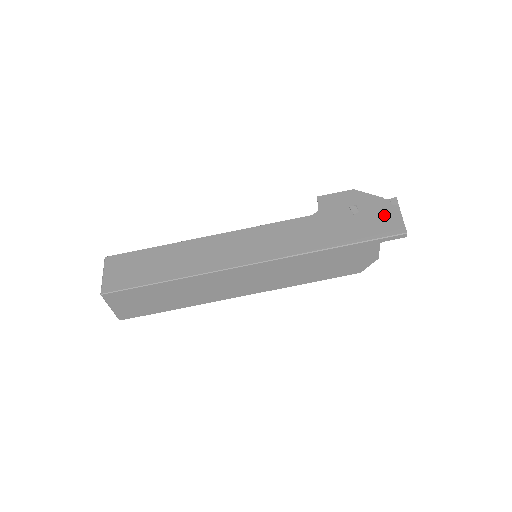
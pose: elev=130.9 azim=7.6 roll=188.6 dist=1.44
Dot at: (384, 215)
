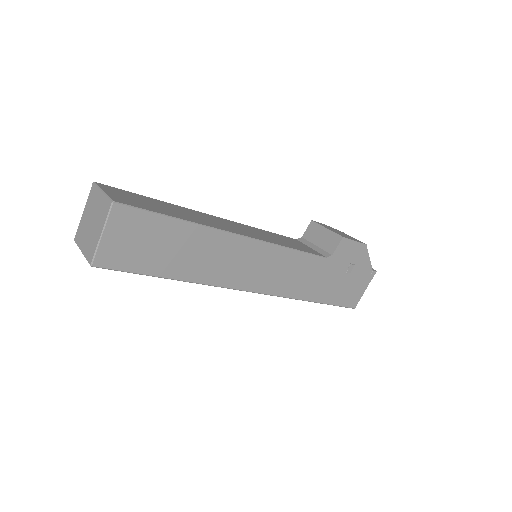
Dot at: (359, 285)
